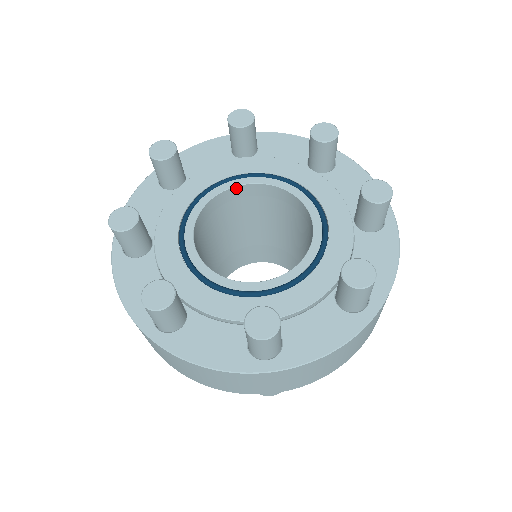
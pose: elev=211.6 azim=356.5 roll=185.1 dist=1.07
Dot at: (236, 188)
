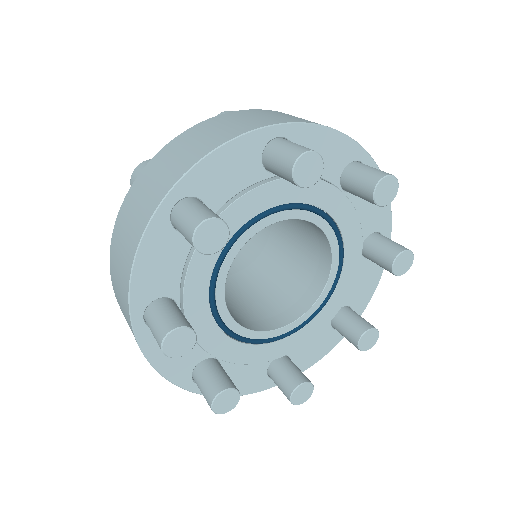
Dot at: (309, 221)
